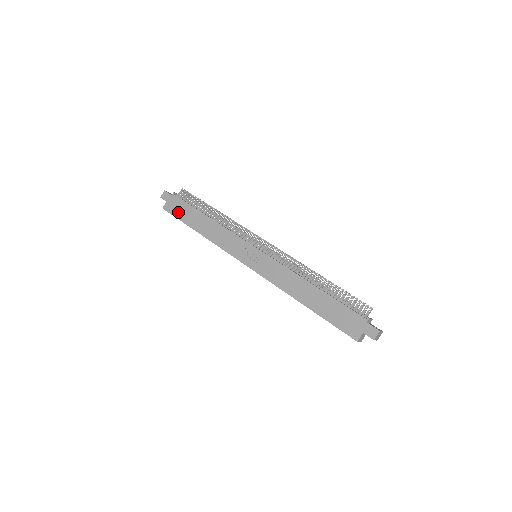
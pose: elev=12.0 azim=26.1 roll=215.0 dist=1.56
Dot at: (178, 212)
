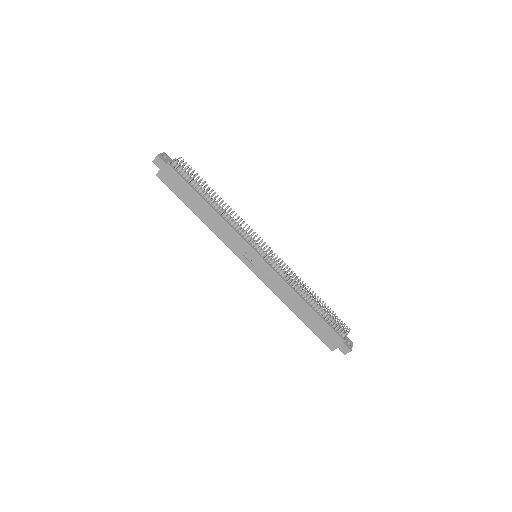
Dot at: (175, 187)
